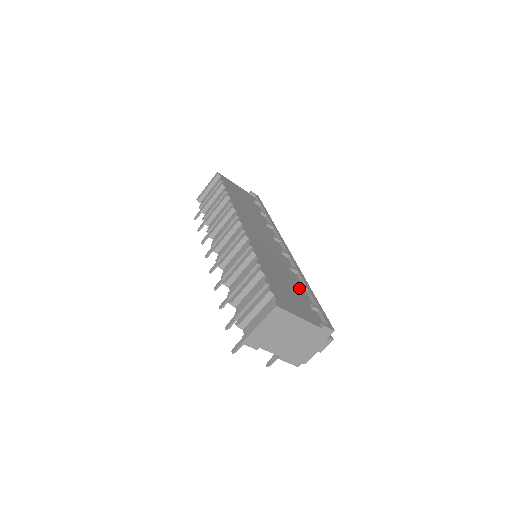
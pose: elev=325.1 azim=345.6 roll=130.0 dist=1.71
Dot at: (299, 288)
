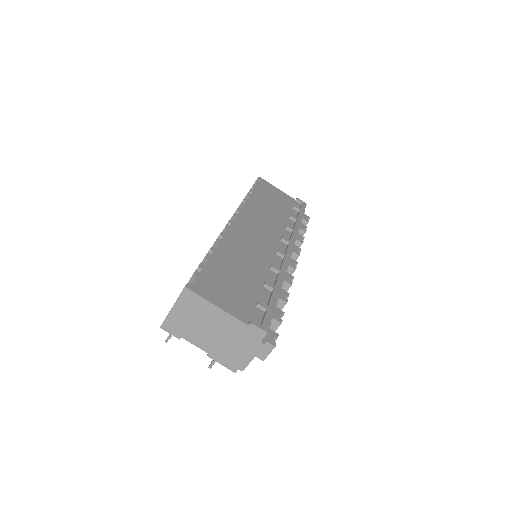
Dot at: (261, 285)
